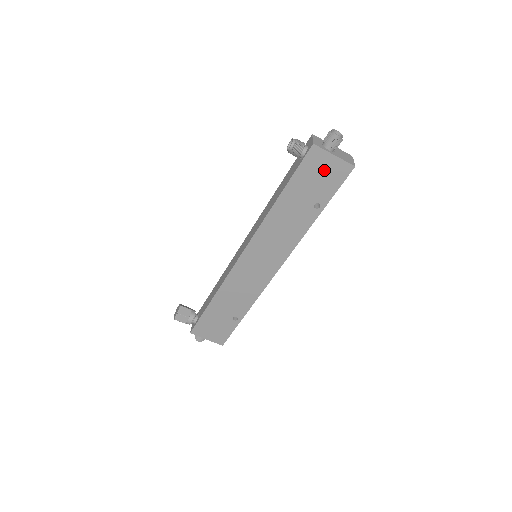
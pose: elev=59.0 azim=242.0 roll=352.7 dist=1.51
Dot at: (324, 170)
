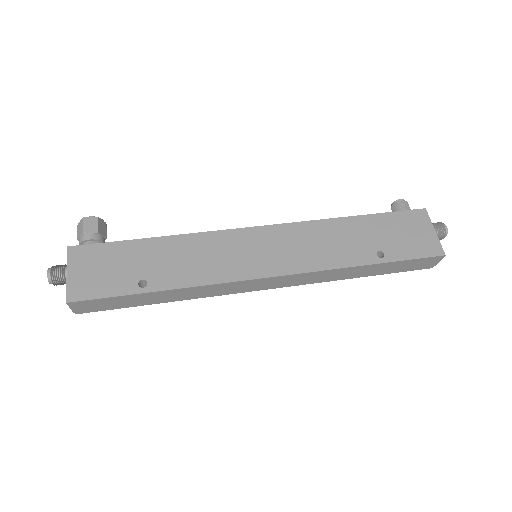
Dot at: (416, 233)
